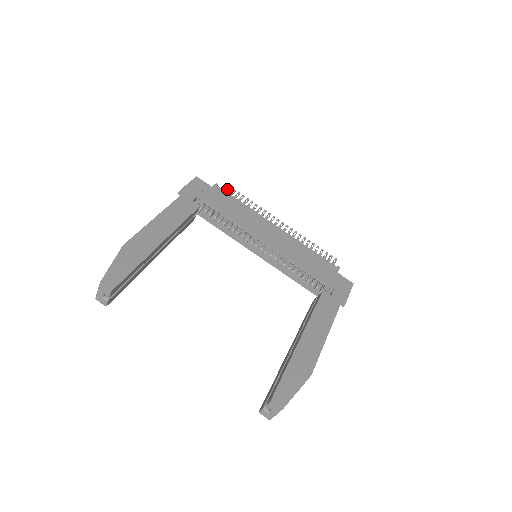
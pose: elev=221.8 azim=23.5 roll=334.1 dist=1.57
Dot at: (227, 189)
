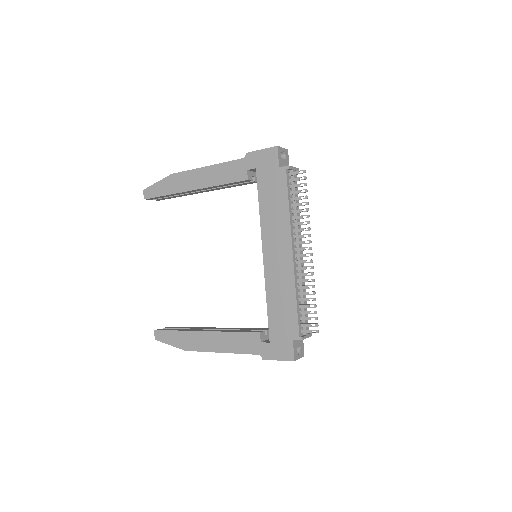
Dot at: (298, 178)
